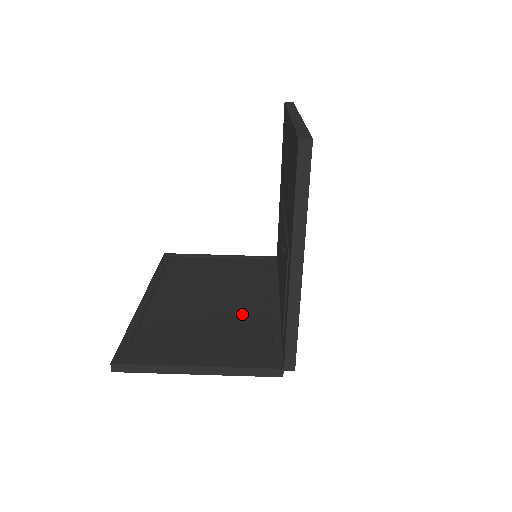
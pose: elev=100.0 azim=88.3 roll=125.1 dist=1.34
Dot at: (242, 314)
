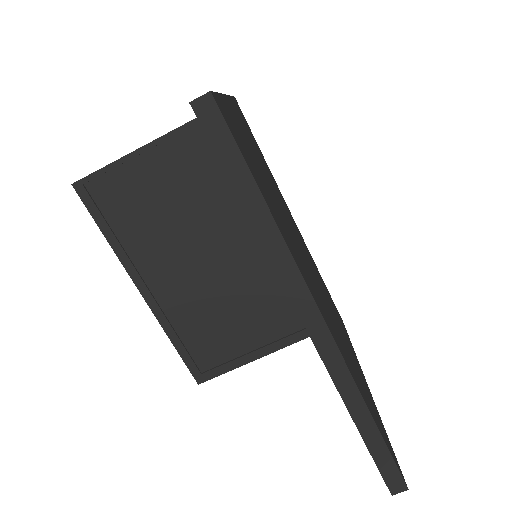
Dot at: (257, 267)
